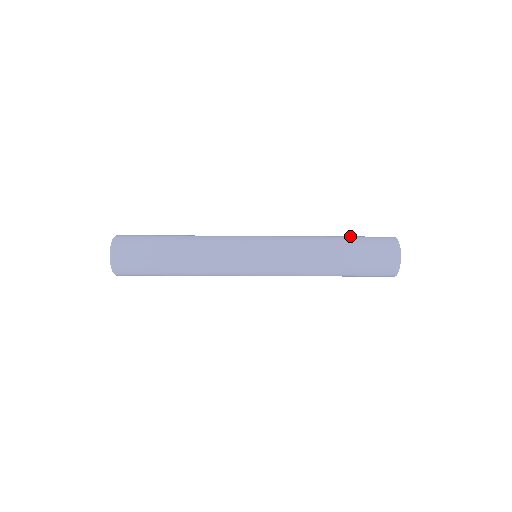
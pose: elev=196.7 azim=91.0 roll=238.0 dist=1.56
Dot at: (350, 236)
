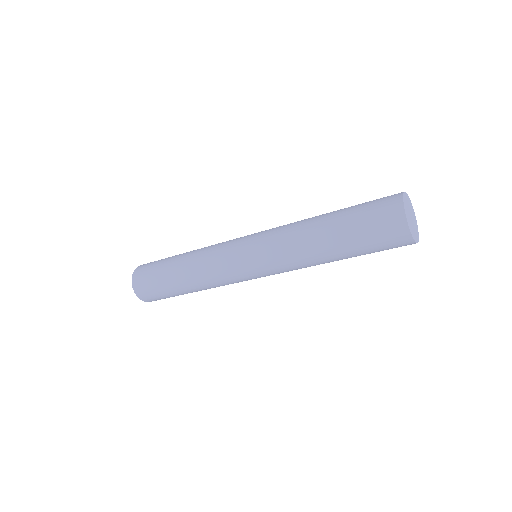
Dot at: (345, 211)
